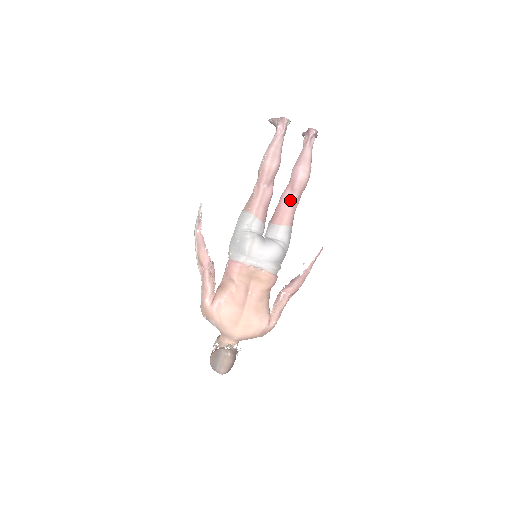
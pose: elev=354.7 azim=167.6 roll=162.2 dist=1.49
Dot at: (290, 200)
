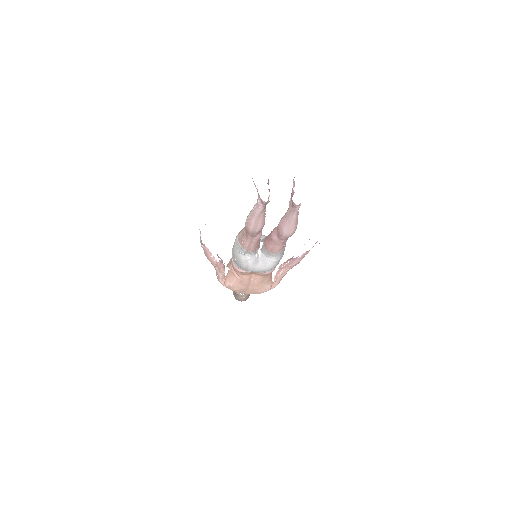
Dot at: (278, 242)
